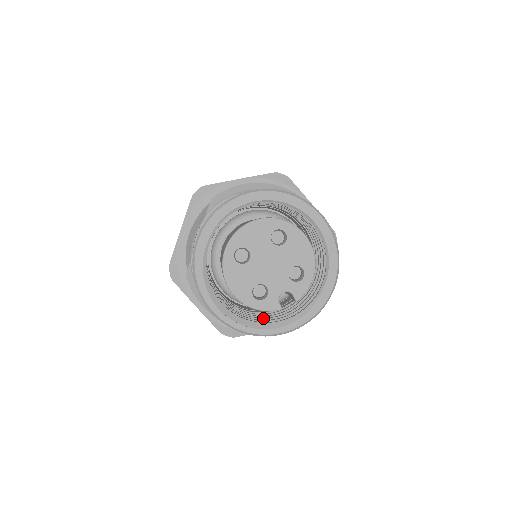
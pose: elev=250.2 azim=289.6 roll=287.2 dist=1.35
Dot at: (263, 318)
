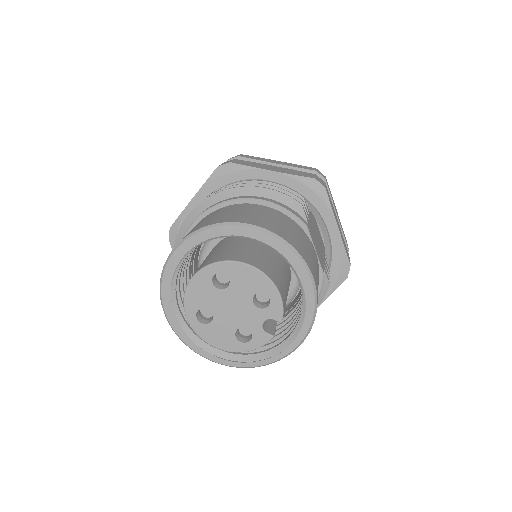
Dot at: (278, 334)
